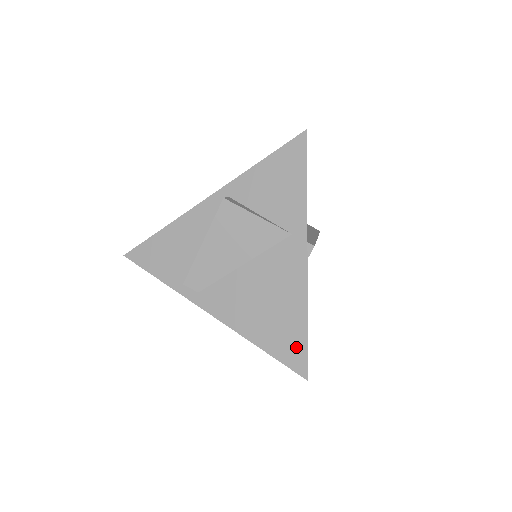
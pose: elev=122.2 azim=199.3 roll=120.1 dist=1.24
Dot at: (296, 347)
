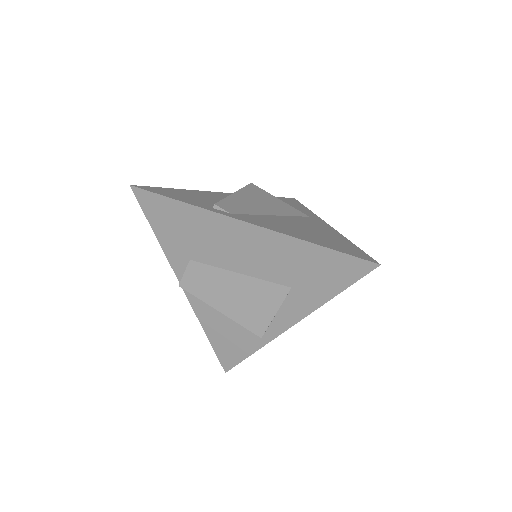
Dot at: (354, 250)
